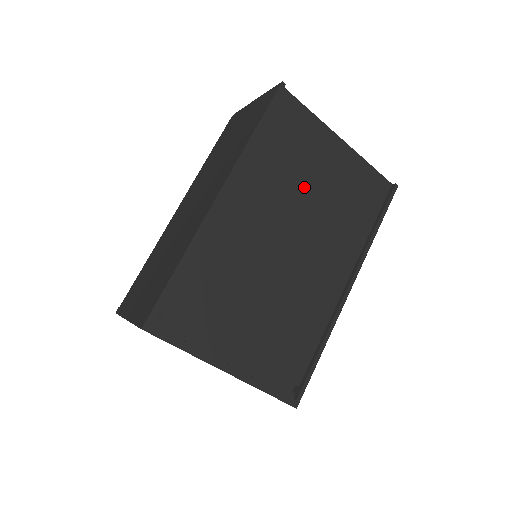
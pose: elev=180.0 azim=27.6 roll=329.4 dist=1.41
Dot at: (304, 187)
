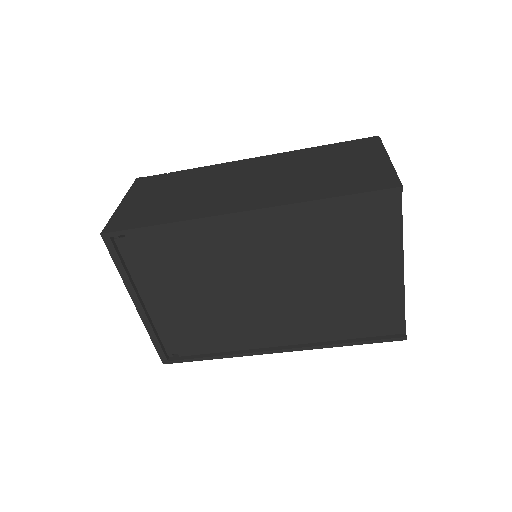
Dot at: (325, 268)
